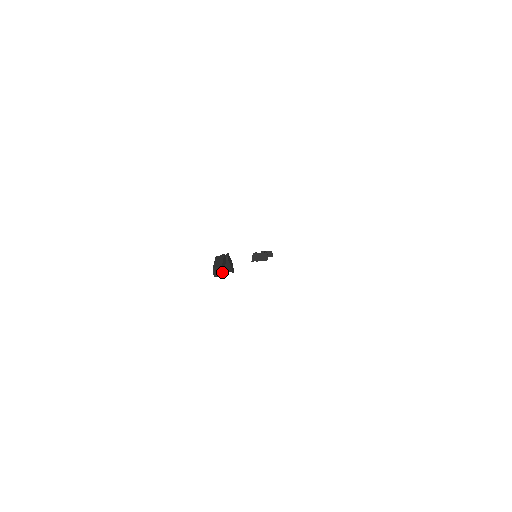
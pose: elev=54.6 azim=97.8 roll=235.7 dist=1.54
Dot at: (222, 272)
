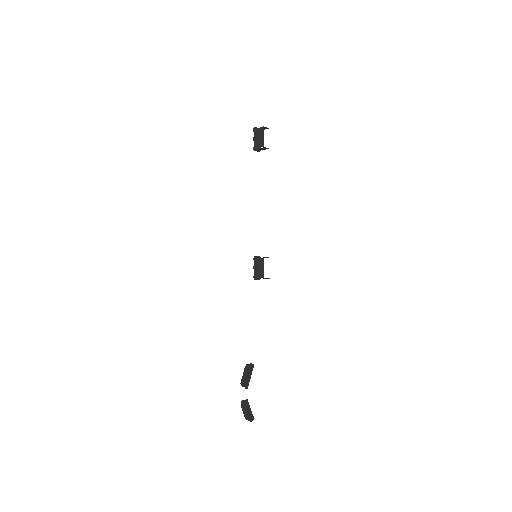
Dot at: (252, 420)
